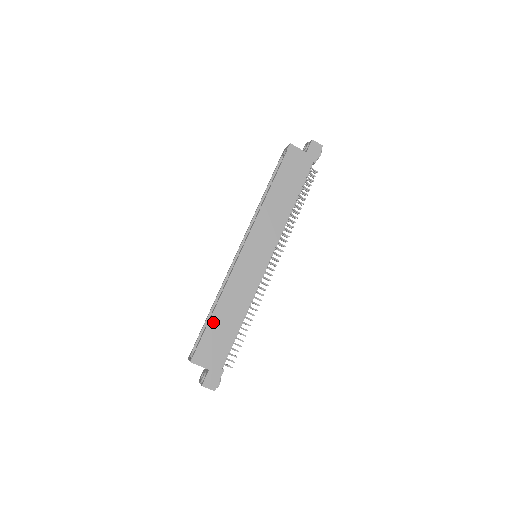
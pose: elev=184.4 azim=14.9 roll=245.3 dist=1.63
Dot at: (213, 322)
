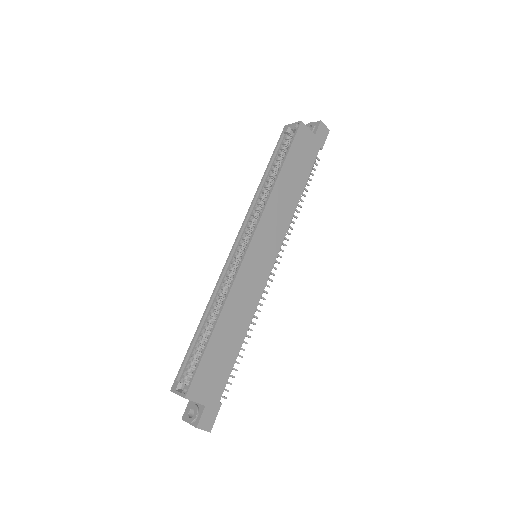
Dot at: (213, 343)
